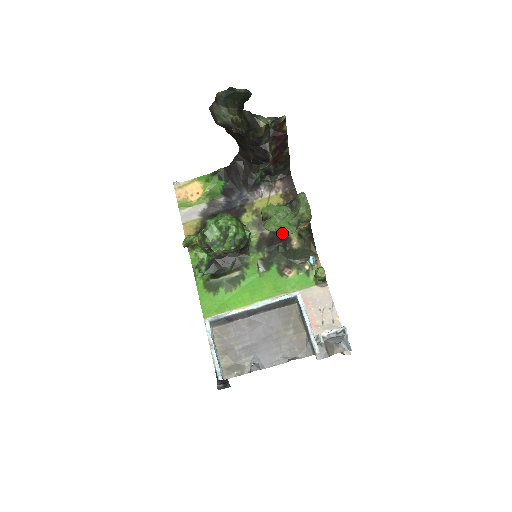
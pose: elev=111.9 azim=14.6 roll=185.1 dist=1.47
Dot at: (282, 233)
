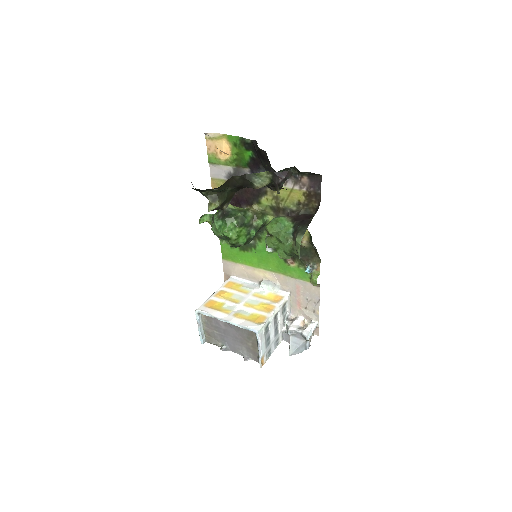
Dot at: (280, 252)
